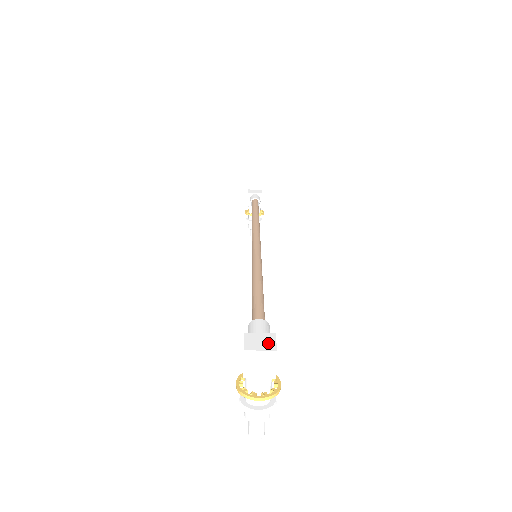
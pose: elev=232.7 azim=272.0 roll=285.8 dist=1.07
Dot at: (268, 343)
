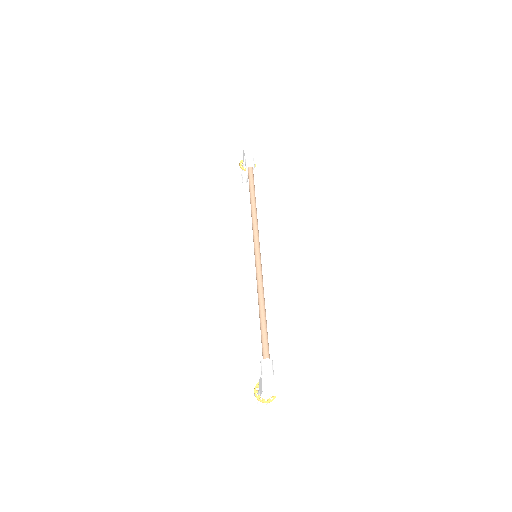
Dot at: (274, 385)
